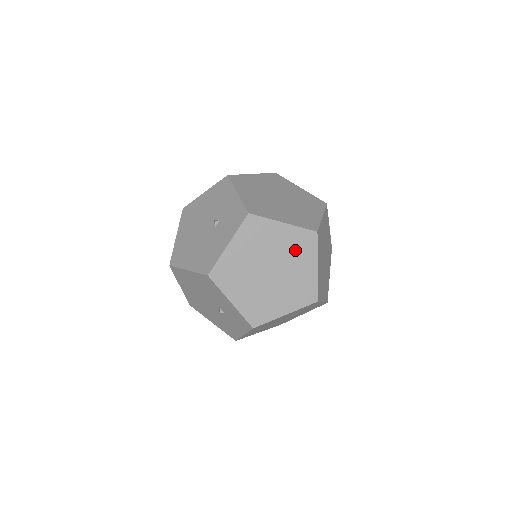
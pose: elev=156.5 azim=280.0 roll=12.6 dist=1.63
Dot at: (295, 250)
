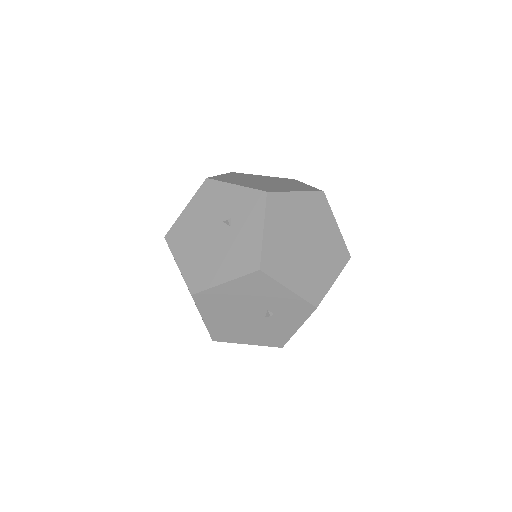
Dot at: (315, 215)
